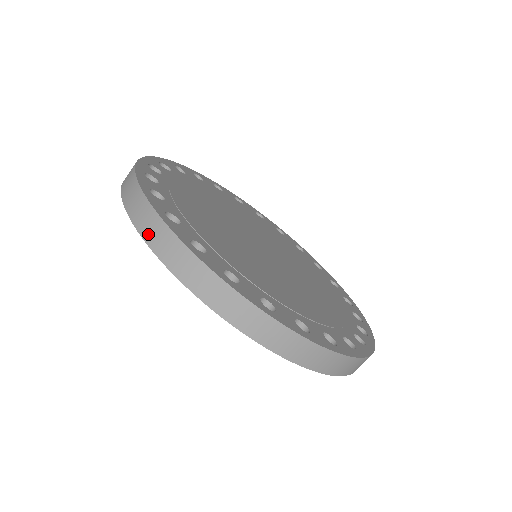
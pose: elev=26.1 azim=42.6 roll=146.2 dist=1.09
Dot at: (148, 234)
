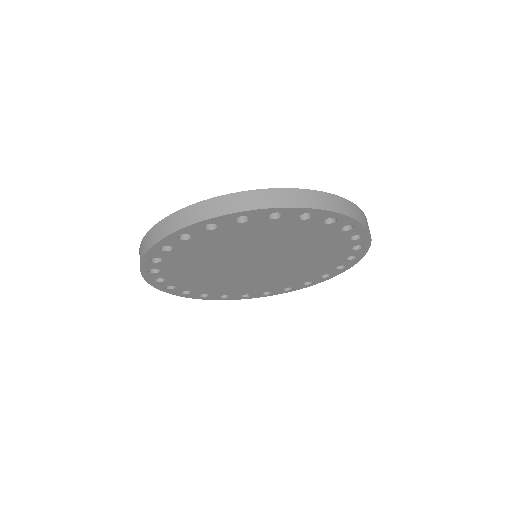
Dot at: occluded
